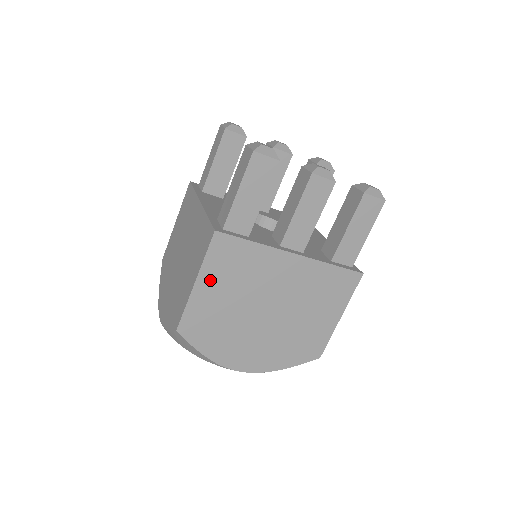
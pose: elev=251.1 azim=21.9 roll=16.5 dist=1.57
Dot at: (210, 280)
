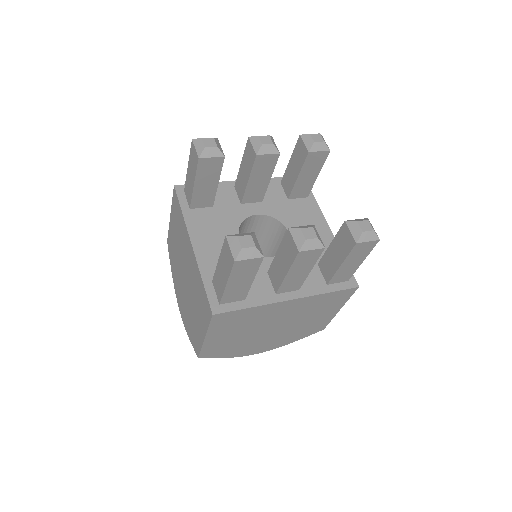
Dot at: (217, 333)
